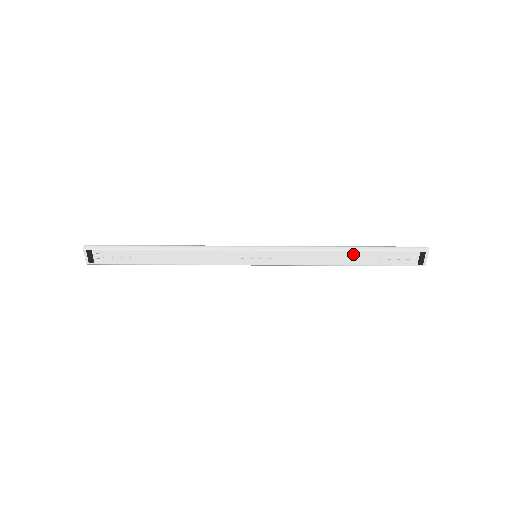
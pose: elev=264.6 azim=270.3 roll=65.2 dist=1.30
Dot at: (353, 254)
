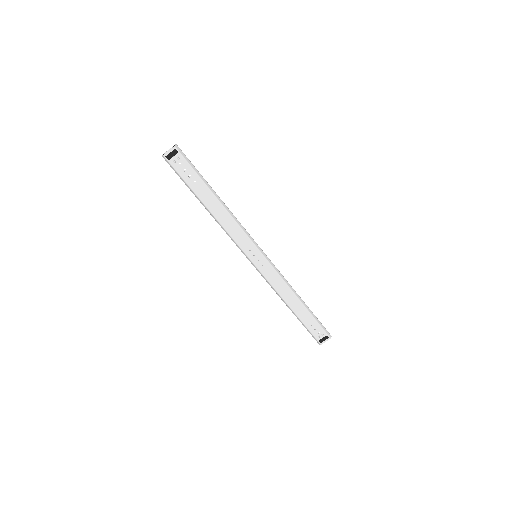
Dot at: (300, 305)
